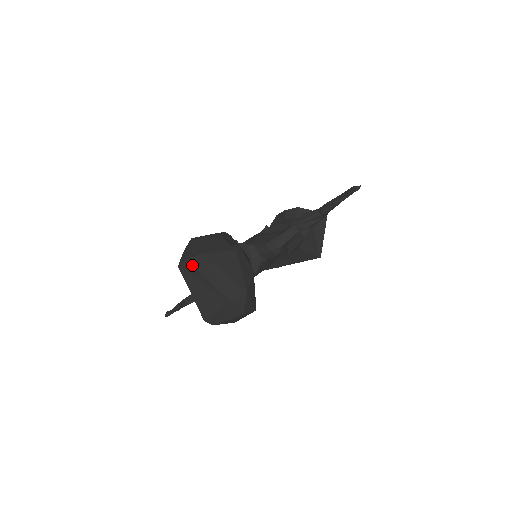
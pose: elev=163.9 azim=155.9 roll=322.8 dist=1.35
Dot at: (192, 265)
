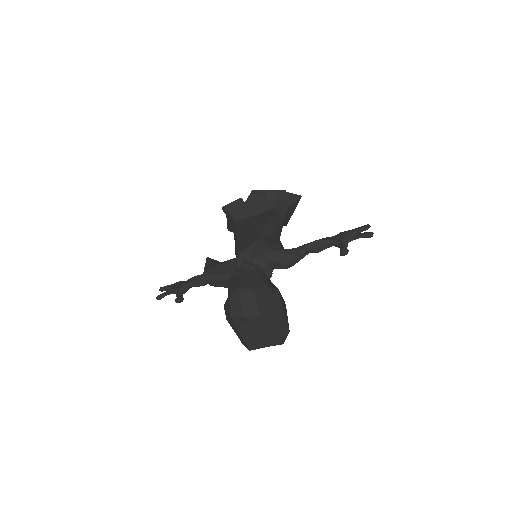
Dot at: (250, 321)
